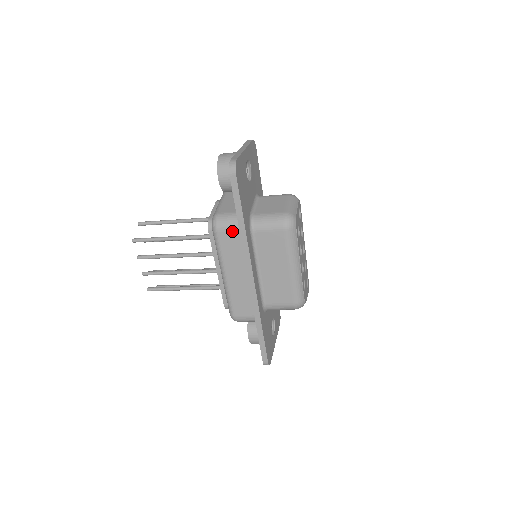
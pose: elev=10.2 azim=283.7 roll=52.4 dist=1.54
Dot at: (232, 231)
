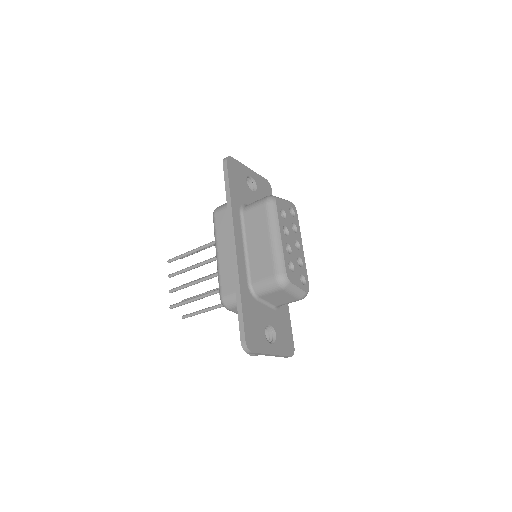
Dot at: (225, 210)
